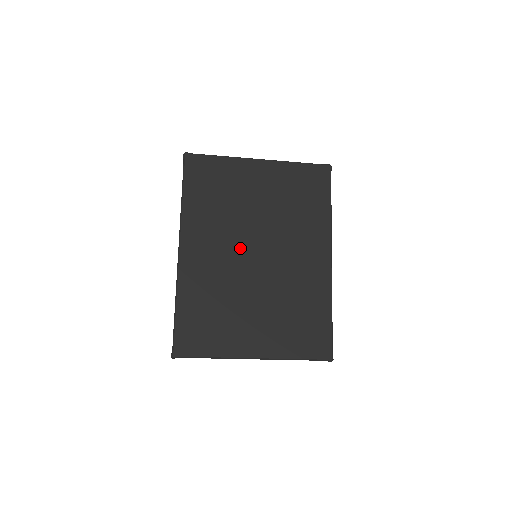
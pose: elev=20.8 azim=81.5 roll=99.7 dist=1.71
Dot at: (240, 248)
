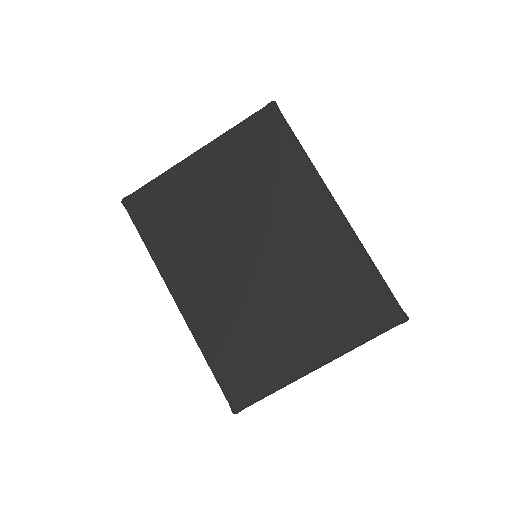
Dot at: (232, 260)
